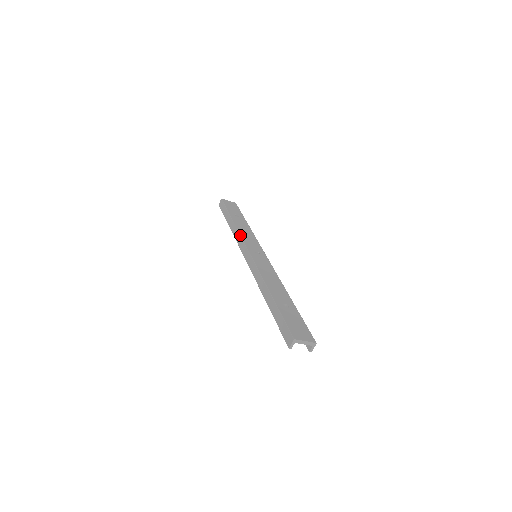
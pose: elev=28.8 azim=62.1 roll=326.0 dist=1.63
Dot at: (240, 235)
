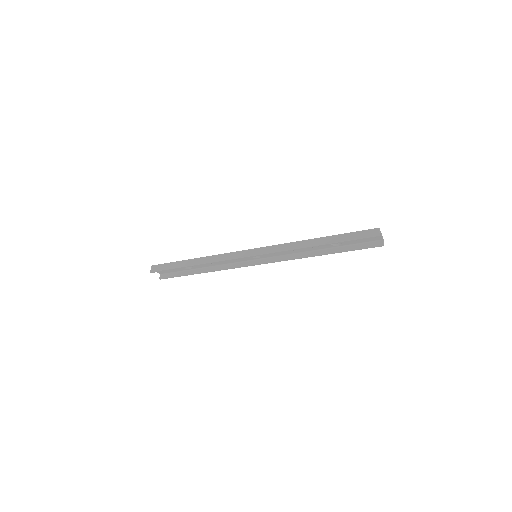
Dot at: (225, 253)
